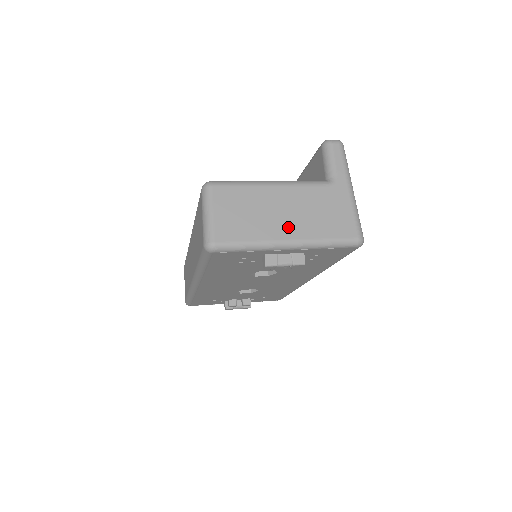
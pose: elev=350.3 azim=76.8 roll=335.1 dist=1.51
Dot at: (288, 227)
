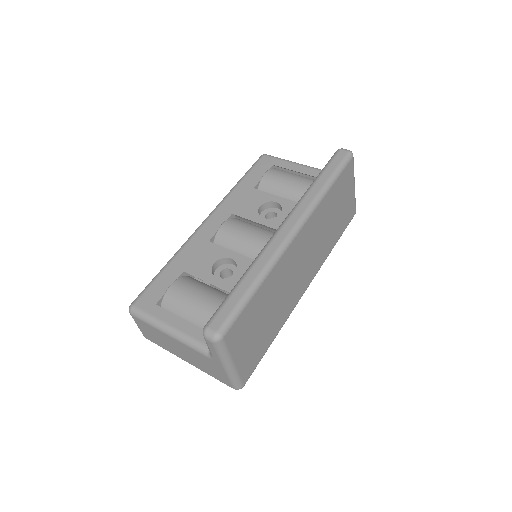
Dot at: (184, 357)
